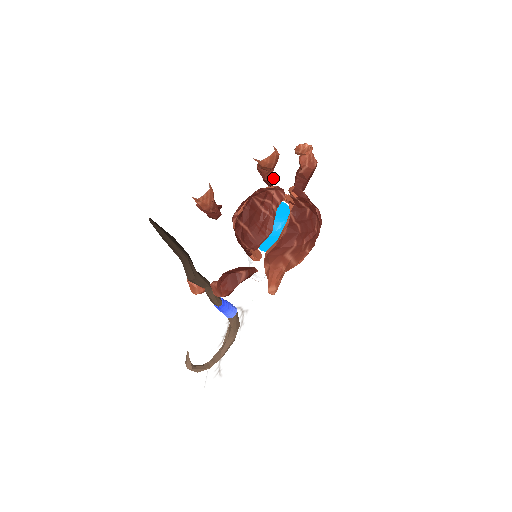
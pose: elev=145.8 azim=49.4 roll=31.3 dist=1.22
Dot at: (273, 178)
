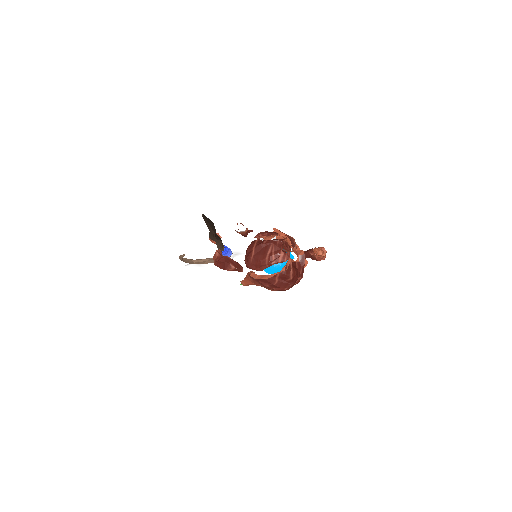
Dot at: occluded
